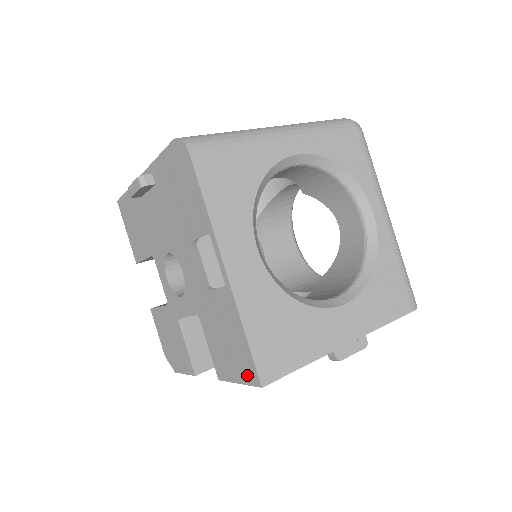
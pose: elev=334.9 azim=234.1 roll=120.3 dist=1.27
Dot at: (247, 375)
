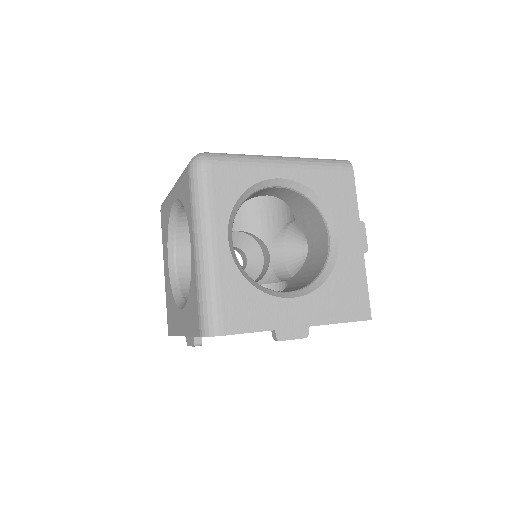
Dot at: occluded
